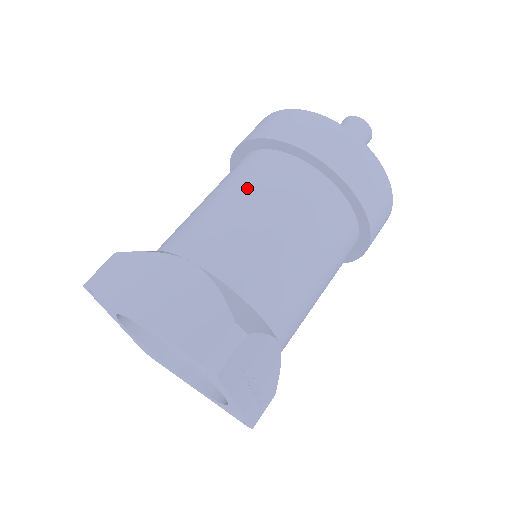
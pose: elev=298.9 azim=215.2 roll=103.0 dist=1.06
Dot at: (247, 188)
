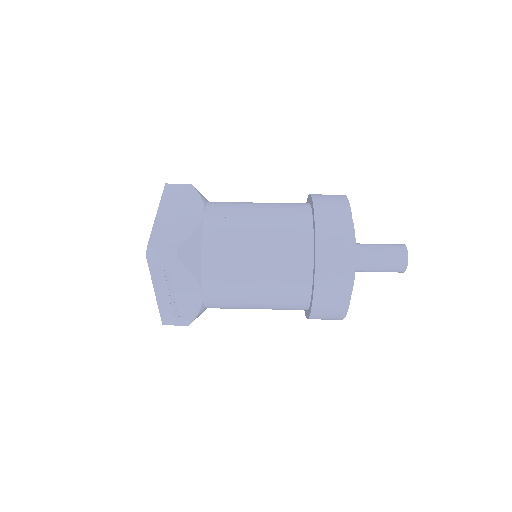
Dot at: (271, 211)
